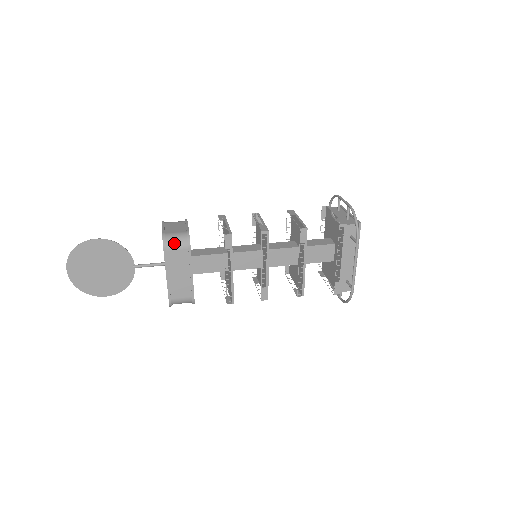
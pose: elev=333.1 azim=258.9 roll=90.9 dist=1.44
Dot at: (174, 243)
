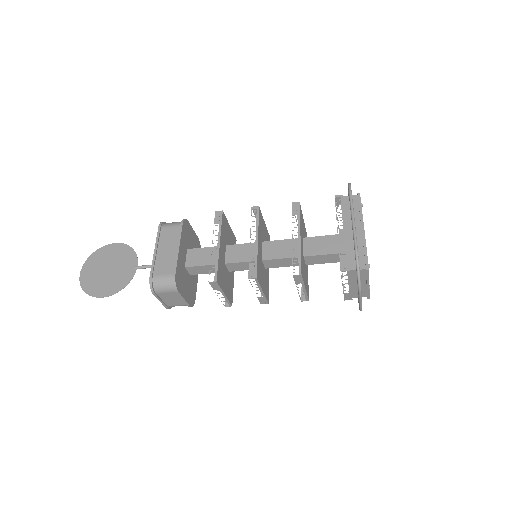
Dot at: (170, 224)
